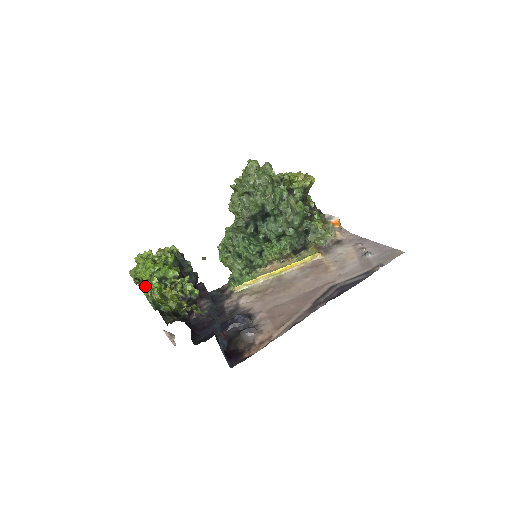
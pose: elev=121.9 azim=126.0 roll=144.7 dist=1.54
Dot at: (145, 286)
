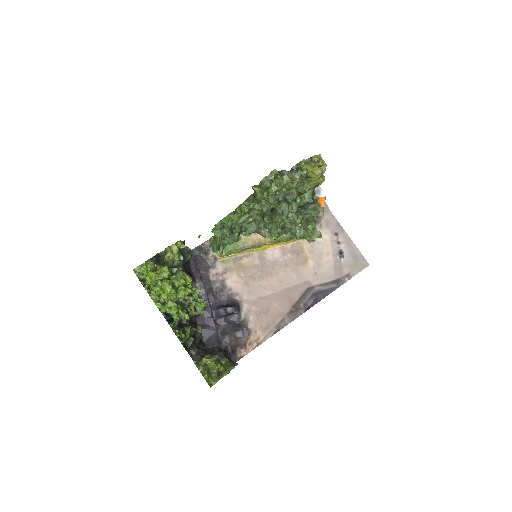
Dot at: (158, 298)
